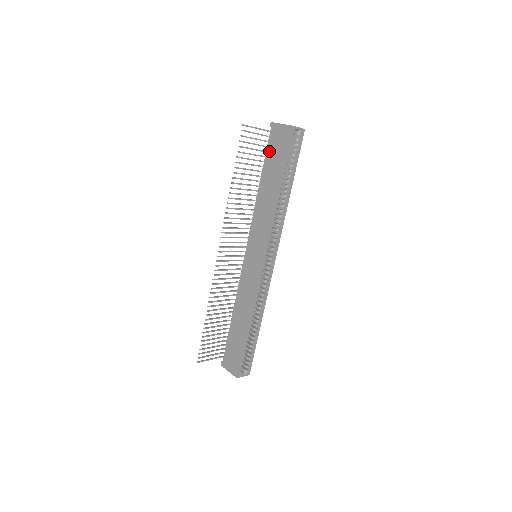
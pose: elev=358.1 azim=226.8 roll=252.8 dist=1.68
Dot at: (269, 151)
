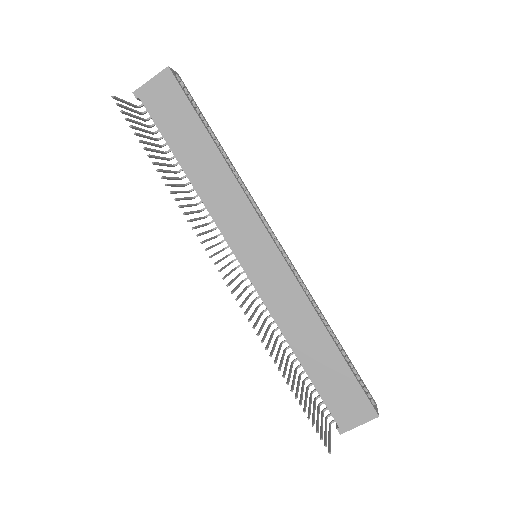
Dot at: (162, 123)
